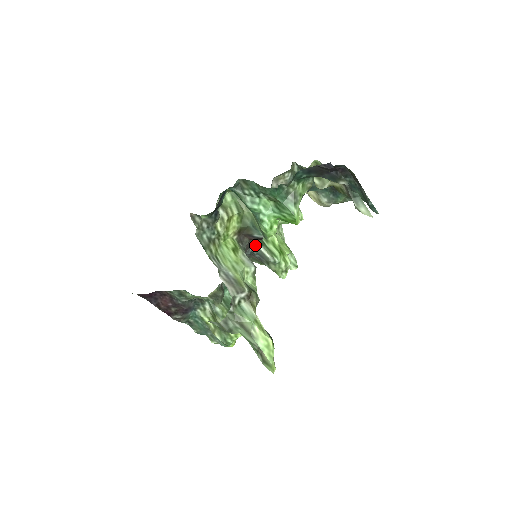
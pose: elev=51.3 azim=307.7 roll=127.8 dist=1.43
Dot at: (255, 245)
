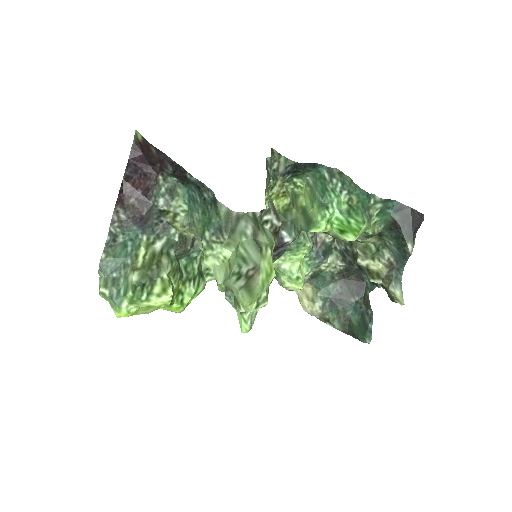
Dot at: occluded
